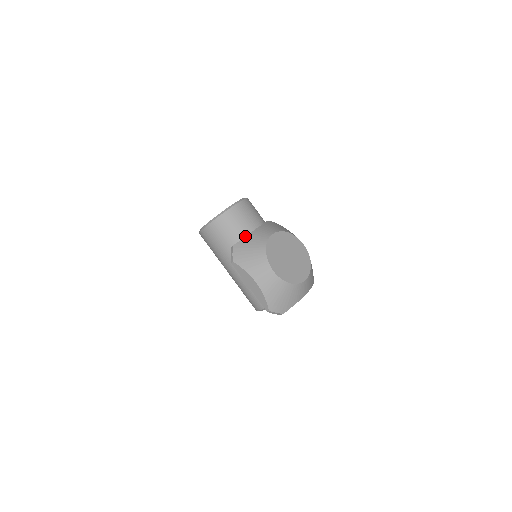
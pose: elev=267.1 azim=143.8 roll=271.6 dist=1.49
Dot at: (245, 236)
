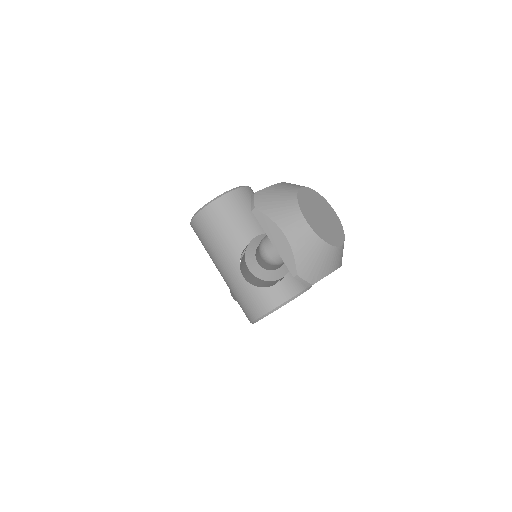
Dot at: (269, 186)
